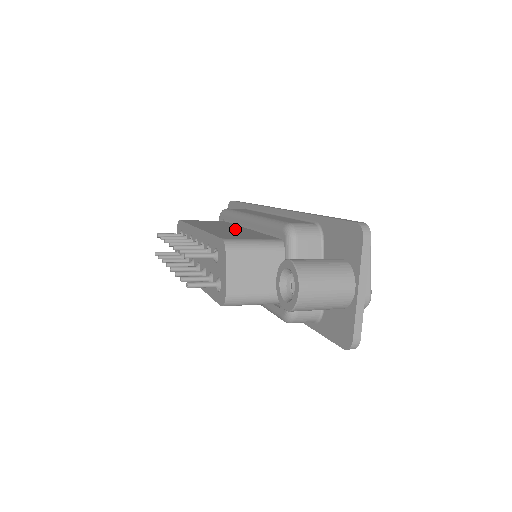
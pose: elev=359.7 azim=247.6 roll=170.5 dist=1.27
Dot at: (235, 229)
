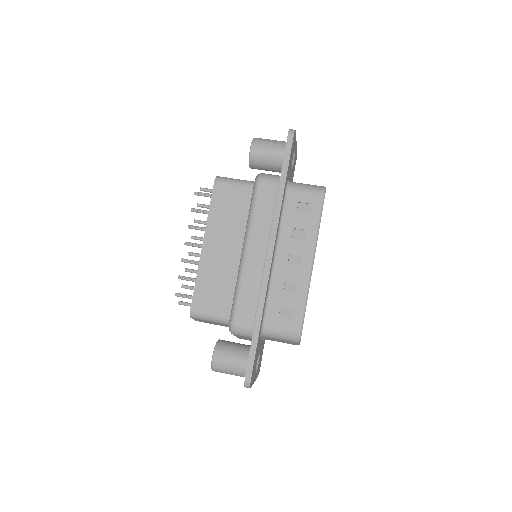
Dot at: (230, 257)
